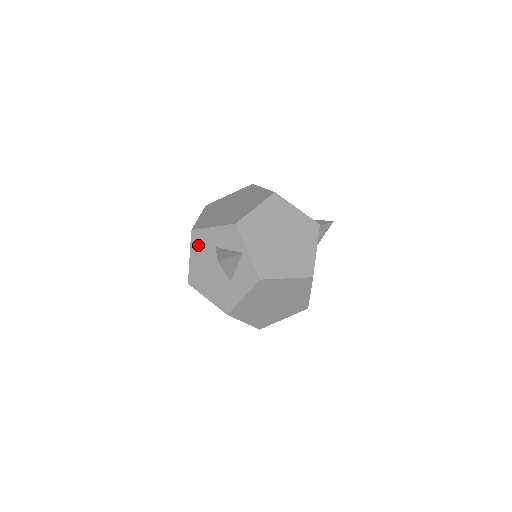
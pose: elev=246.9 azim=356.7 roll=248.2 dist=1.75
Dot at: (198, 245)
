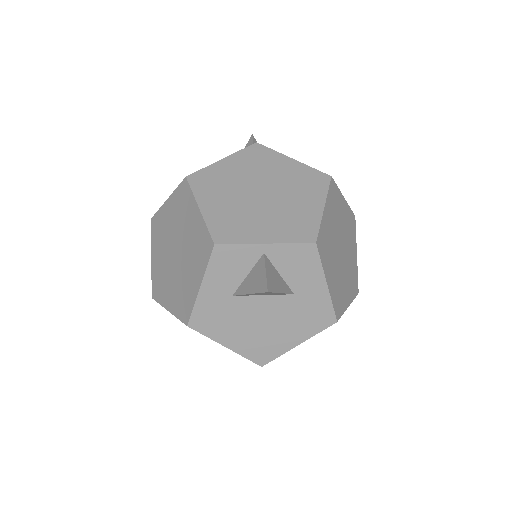
Dot at: (215, 324)
